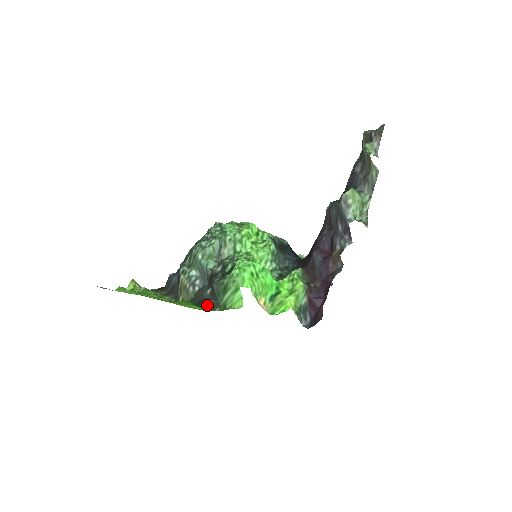
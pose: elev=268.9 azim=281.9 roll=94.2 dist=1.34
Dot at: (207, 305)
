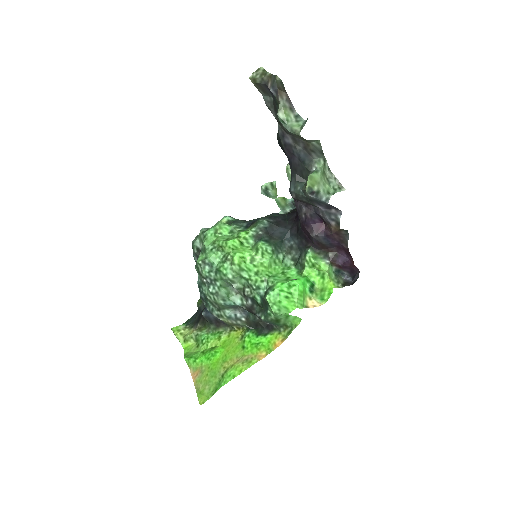
Dot at: (266, 326)
